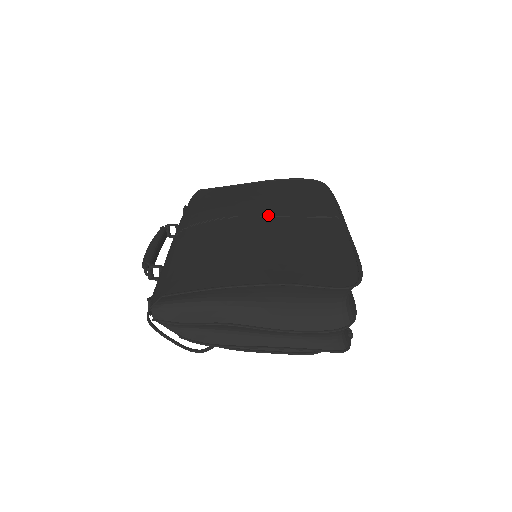
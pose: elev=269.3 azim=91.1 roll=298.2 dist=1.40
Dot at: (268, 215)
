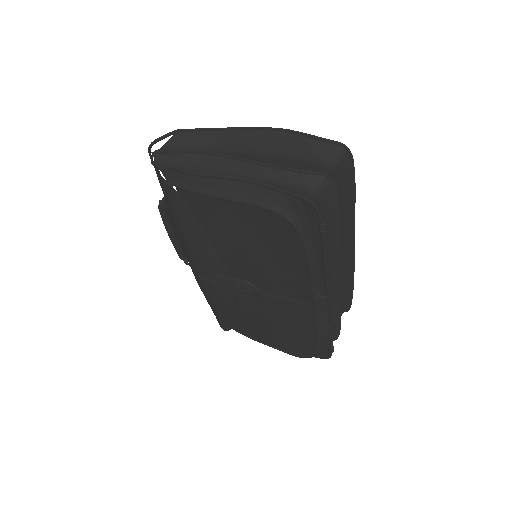
Dot at: occluded
